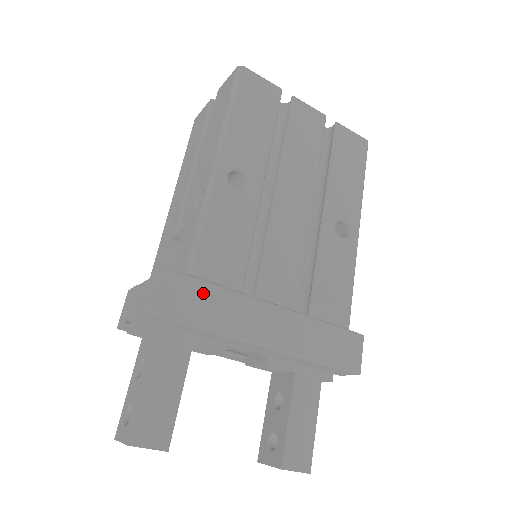
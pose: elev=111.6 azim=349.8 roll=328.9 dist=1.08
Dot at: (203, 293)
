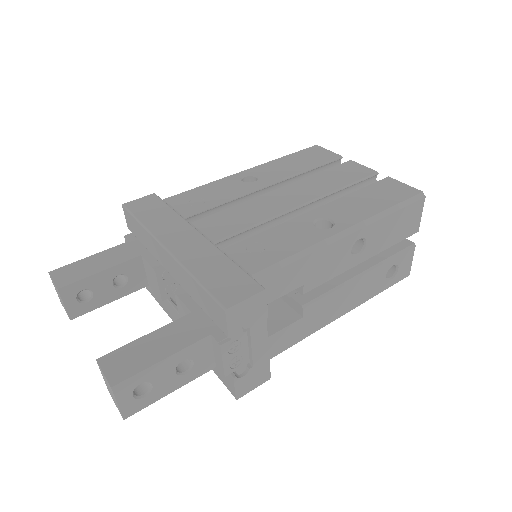
Dot at: (159, 208)
